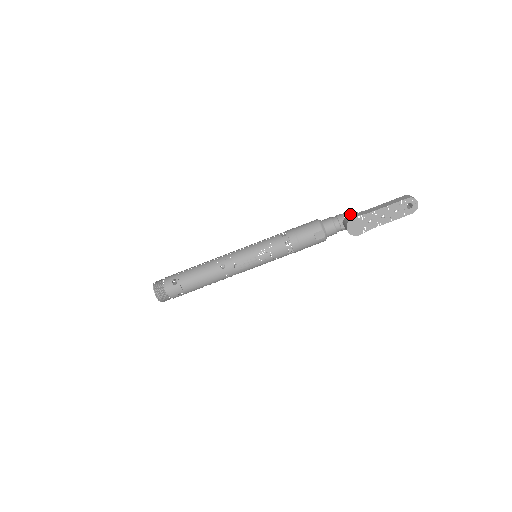
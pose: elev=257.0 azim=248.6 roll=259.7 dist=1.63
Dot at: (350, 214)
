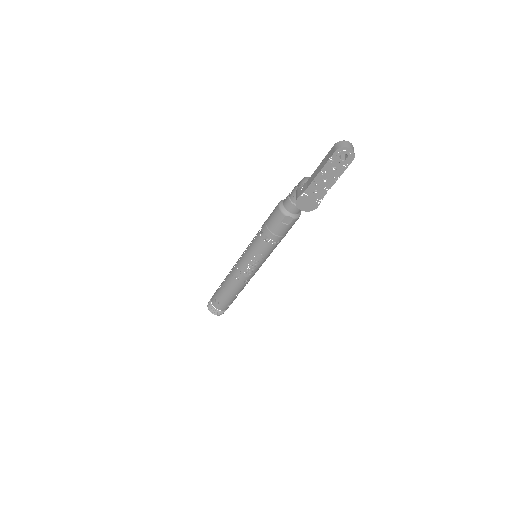
Dot at: (296, 192)
